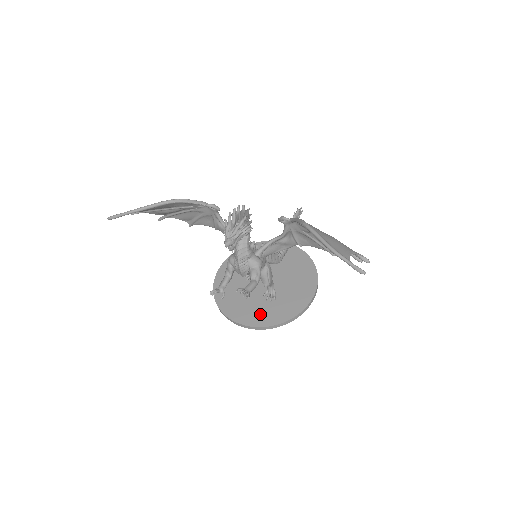
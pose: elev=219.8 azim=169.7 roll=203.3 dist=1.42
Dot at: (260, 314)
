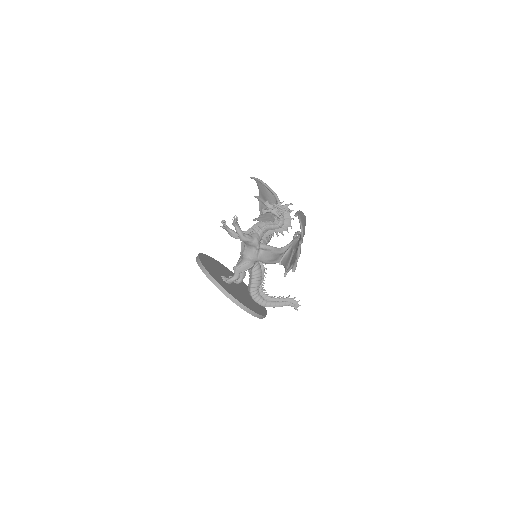
Dot at: (210, 268)
